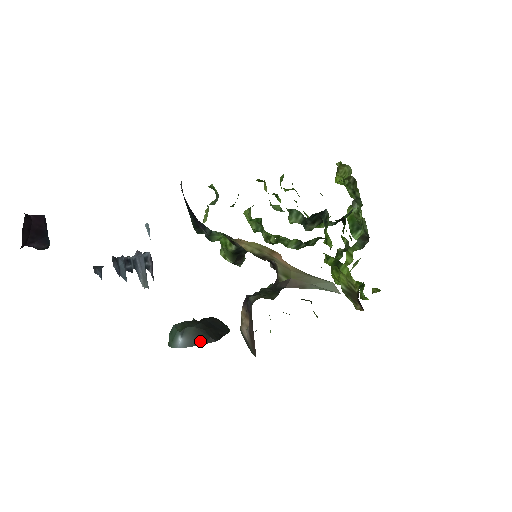
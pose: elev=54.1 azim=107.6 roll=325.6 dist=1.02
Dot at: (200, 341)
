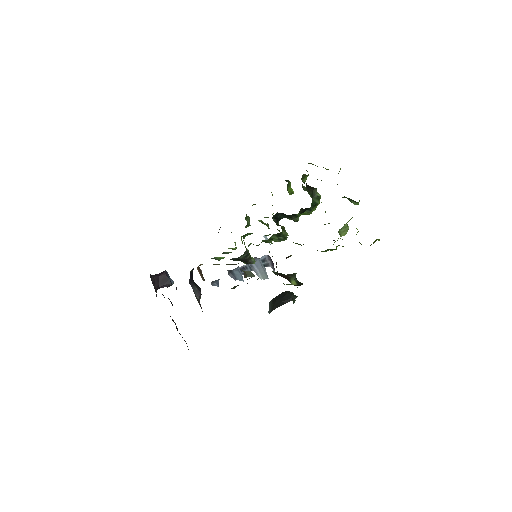
Dot at: (271, 310)
